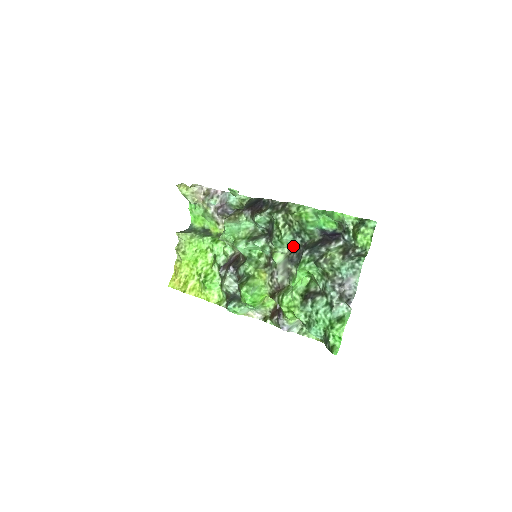
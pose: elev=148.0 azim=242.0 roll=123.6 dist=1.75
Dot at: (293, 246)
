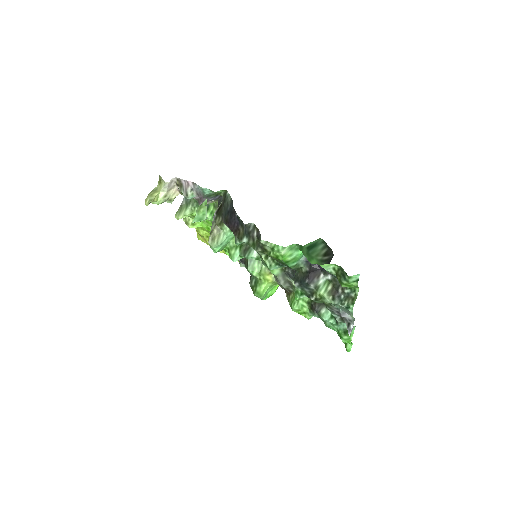
Dot at: occluded
